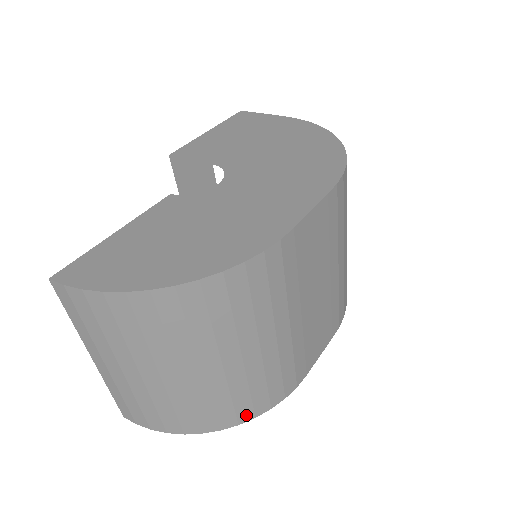
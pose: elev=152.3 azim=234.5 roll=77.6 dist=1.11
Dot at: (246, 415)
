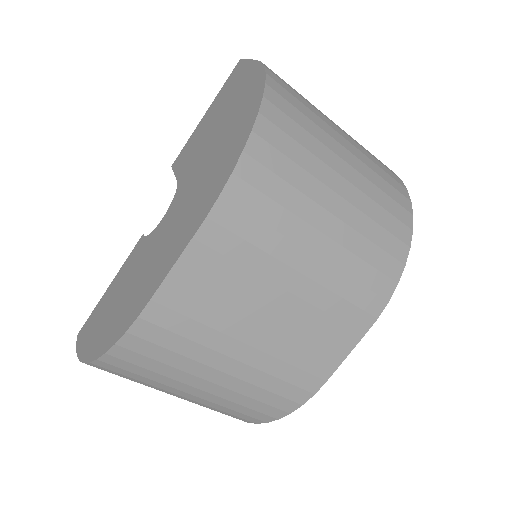
Dot at: (265, 418)
